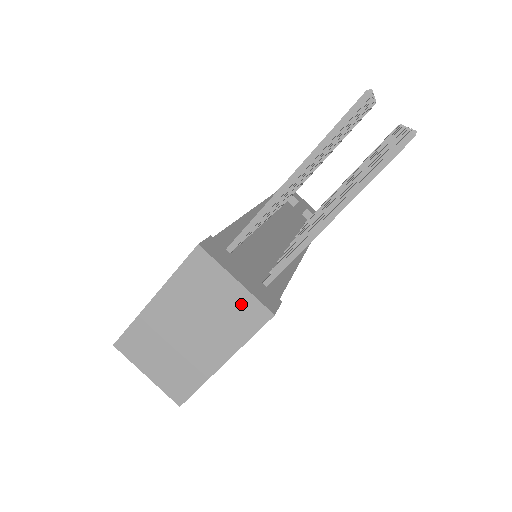
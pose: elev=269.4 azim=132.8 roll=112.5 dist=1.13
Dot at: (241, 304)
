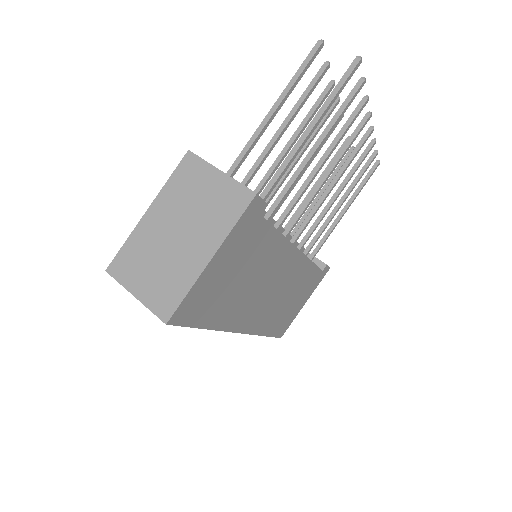
Dot at: (226, 192)
